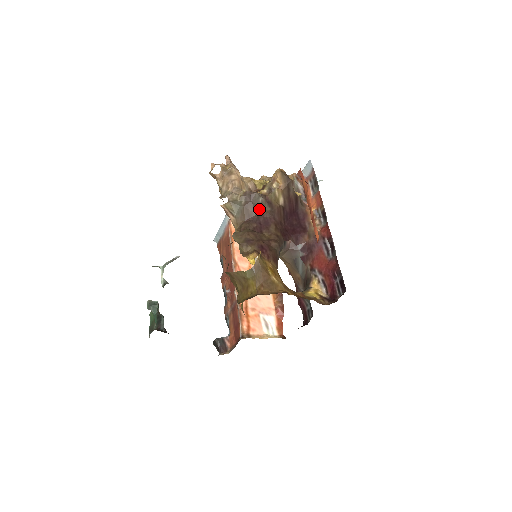
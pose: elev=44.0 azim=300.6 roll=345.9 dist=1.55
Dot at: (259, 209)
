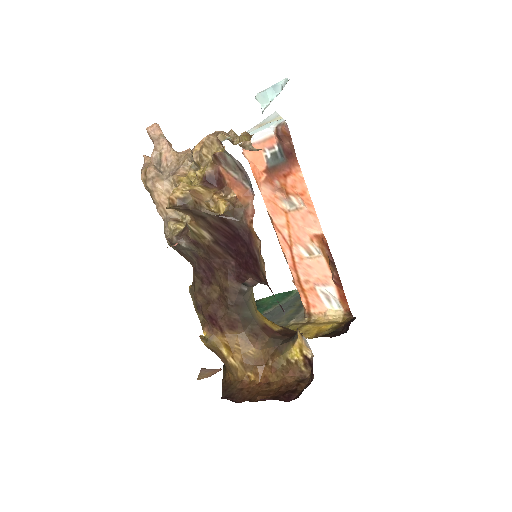
Dot at: (193, 254)
